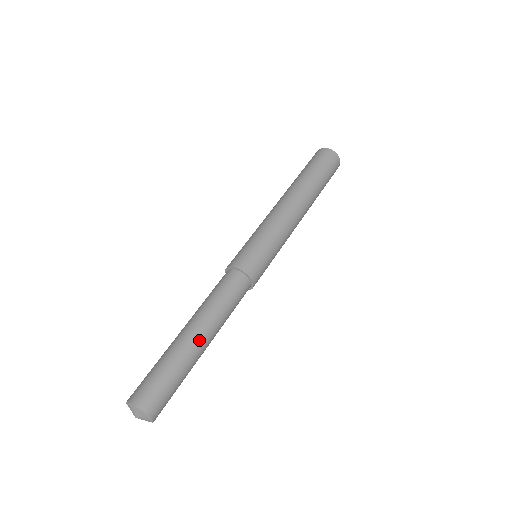
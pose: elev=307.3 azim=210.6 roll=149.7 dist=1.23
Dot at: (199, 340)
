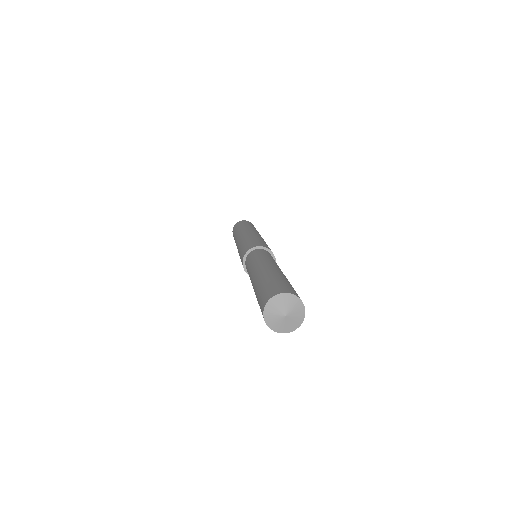
Dot at: occluded
